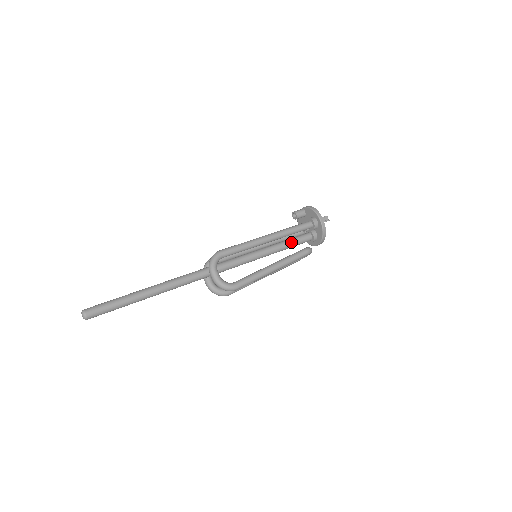
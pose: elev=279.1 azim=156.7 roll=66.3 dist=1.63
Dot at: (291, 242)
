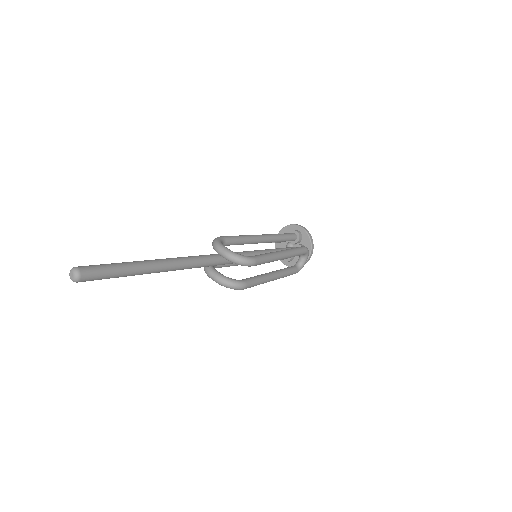
Dot at: (284, 248)
